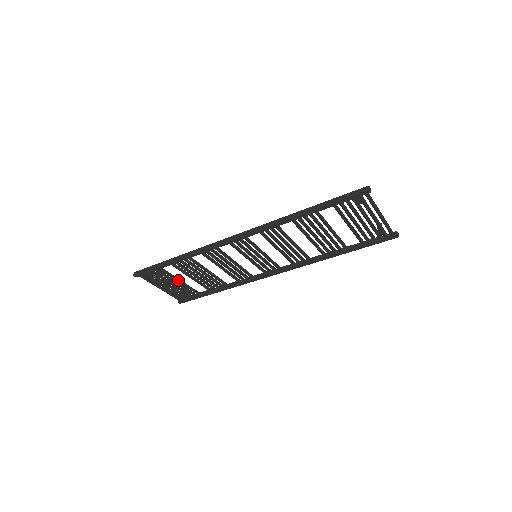
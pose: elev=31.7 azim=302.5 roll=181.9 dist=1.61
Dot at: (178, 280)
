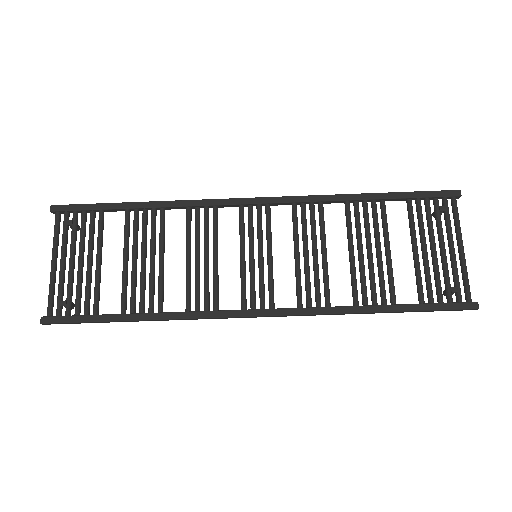
Dot at: (100, 254)
